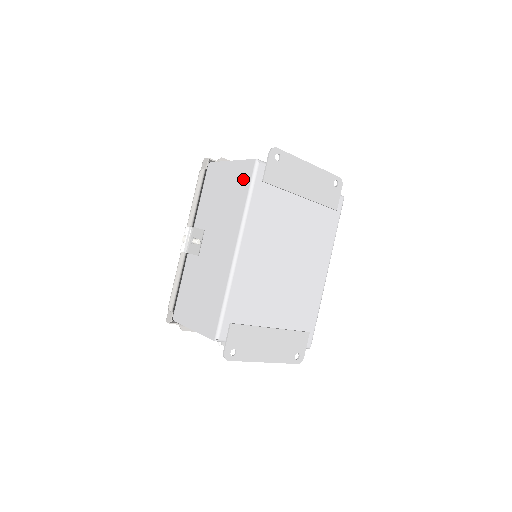
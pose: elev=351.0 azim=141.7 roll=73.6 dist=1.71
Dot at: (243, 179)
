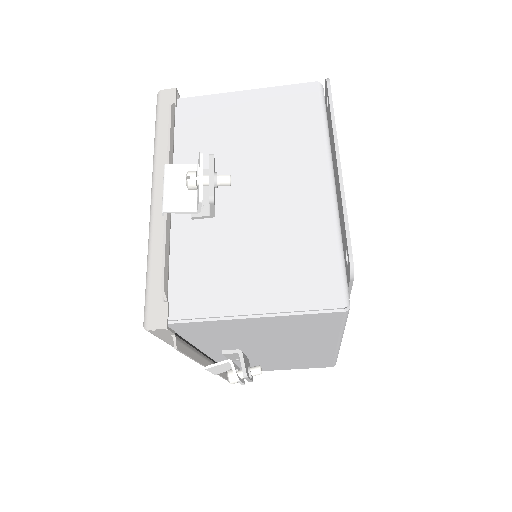
Dot at: occluded
